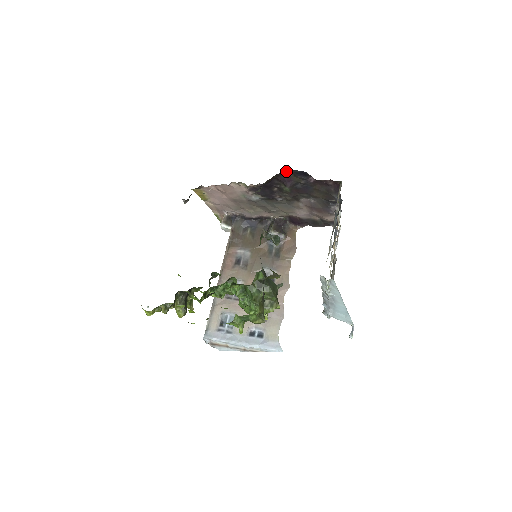
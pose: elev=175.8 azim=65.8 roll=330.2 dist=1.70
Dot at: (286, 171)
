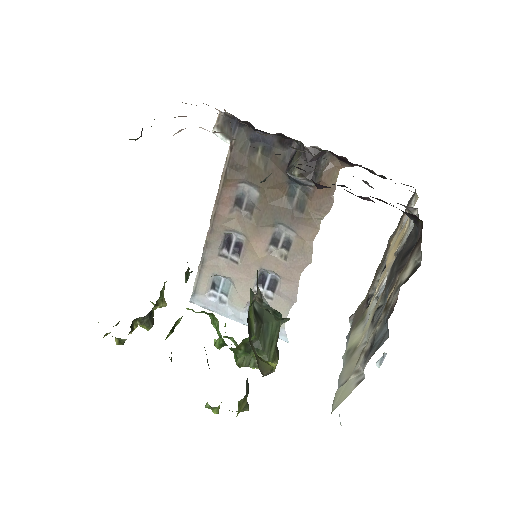
Dot at: occluded
